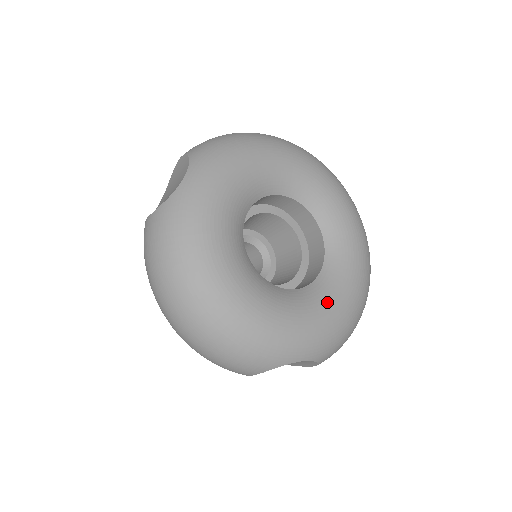
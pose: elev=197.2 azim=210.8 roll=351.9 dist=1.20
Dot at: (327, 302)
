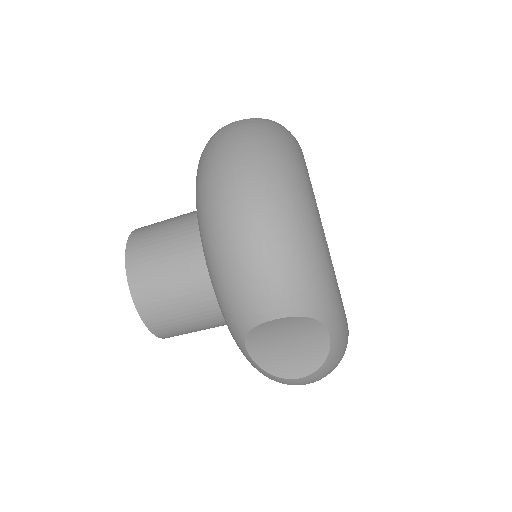
Dot at: occluded
